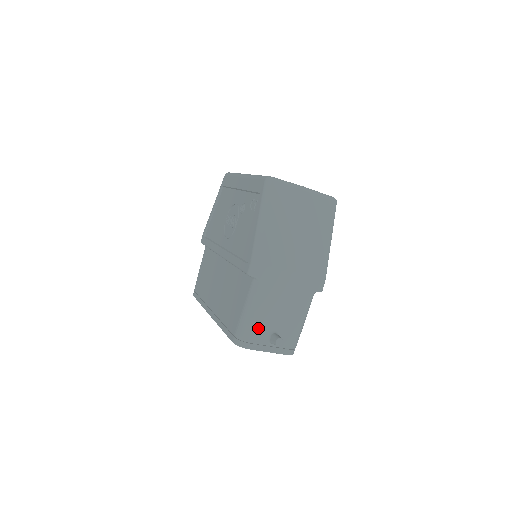
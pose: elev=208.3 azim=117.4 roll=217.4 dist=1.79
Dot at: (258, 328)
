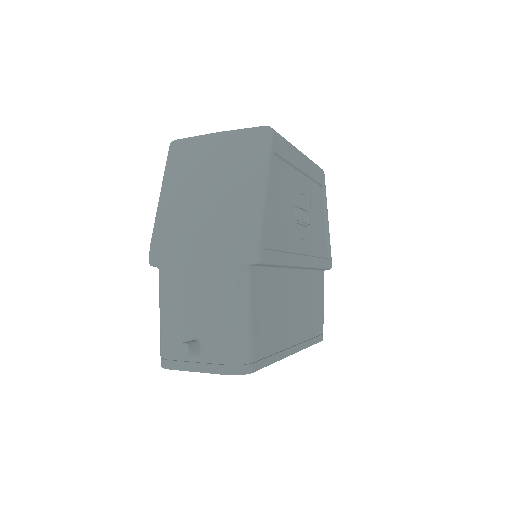
Dot at: (173, 336)
